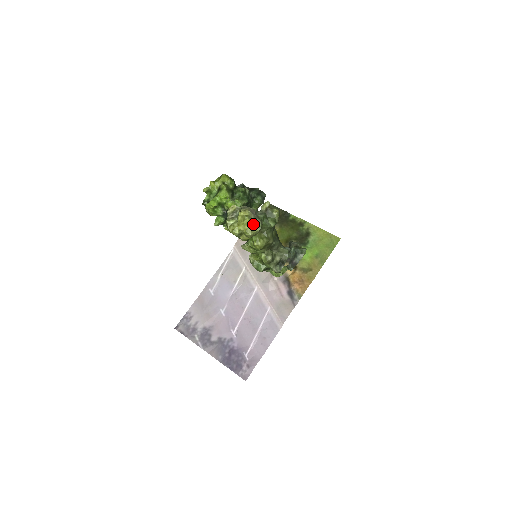
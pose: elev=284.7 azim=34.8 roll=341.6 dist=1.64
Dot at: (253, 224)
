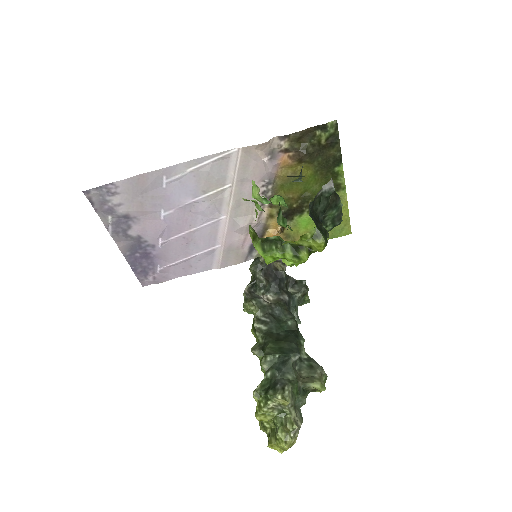
Dot at: occluded
